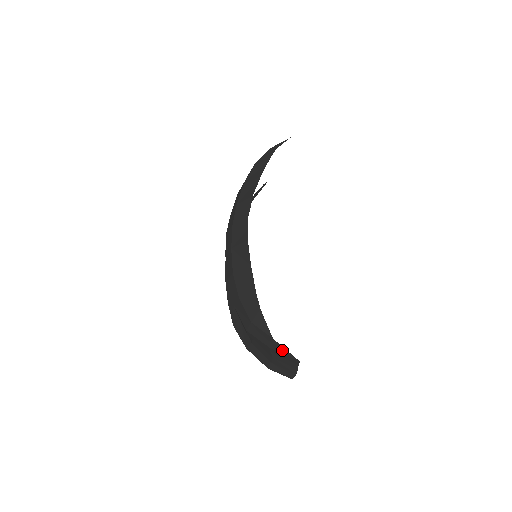
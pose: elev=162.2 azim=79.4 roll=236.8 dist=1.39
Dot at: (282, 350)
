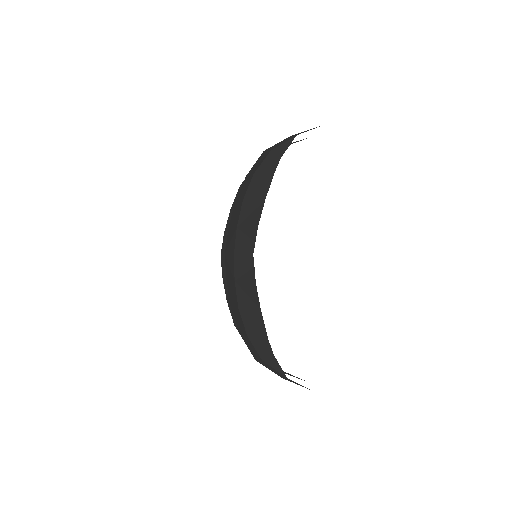
Dot at: (296, 383)
